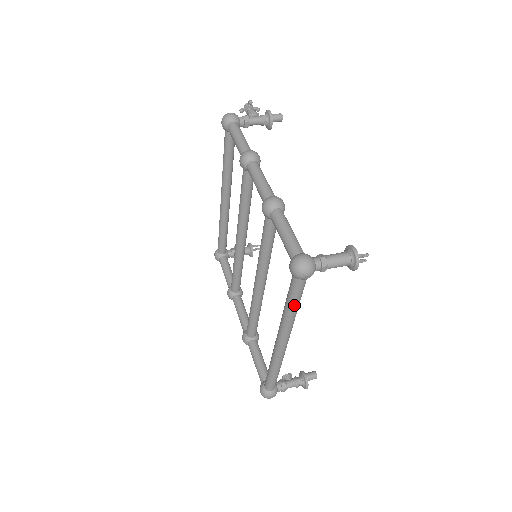
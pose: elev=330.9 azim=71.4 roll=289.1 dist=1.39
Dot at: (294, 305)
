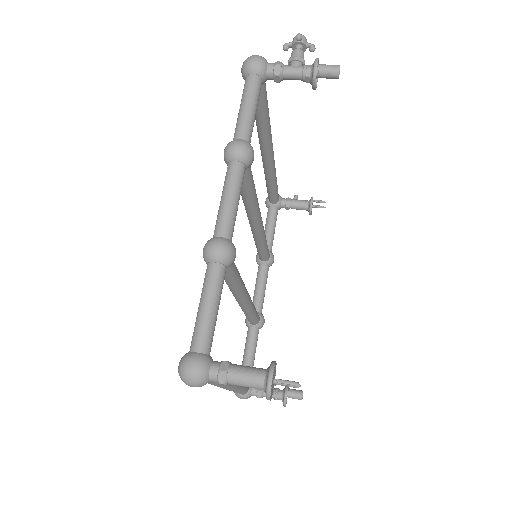
Dot at: (208, 383)
